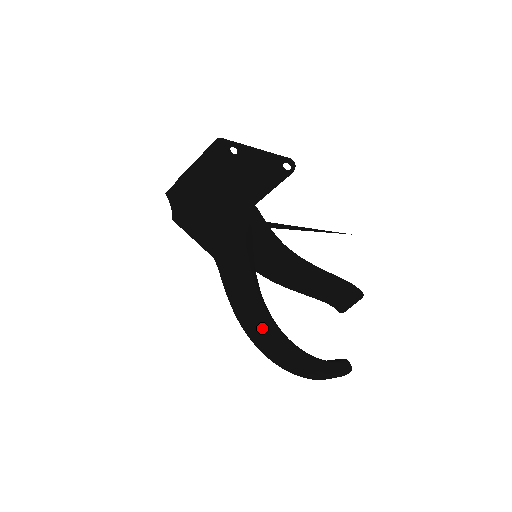
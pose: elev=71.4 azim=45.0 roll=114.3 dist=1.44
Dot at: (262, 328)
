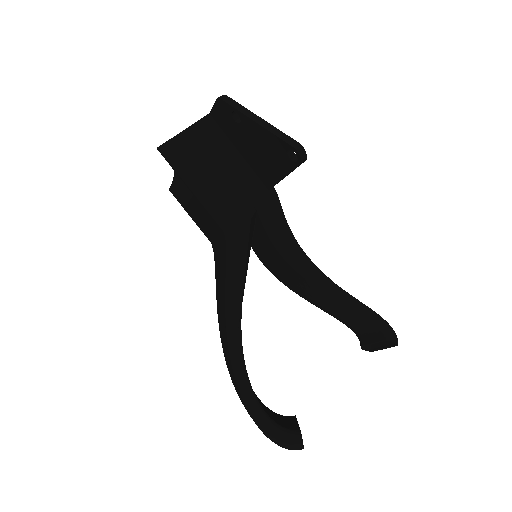
Dot at: (227, 350)
